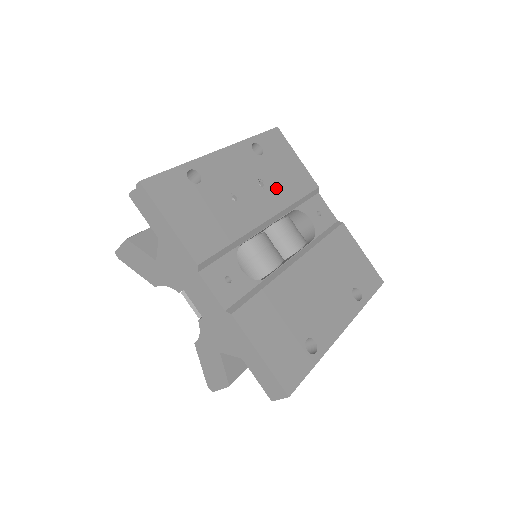
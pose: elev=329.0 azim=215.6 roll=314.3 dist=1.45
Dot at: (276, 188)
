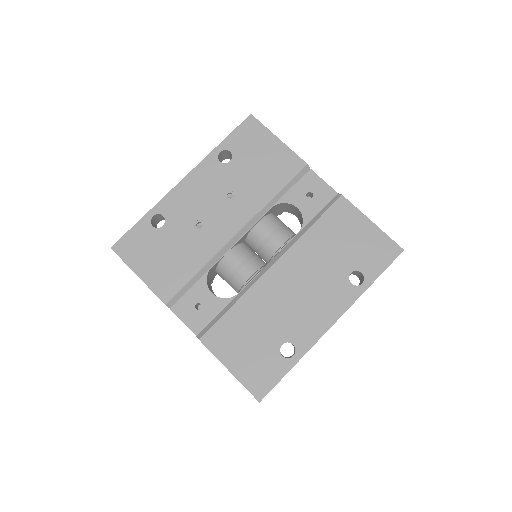
Dot at: (248, 192)
